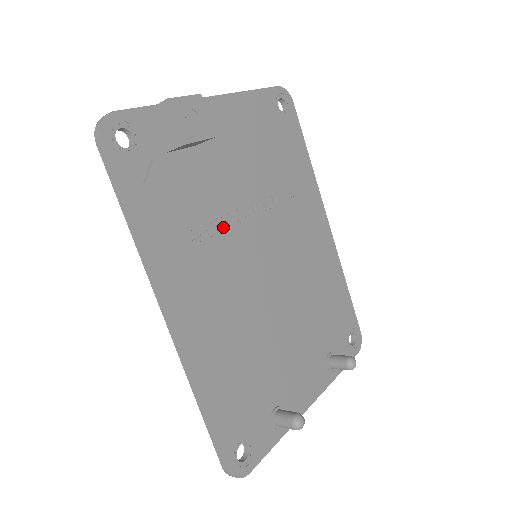
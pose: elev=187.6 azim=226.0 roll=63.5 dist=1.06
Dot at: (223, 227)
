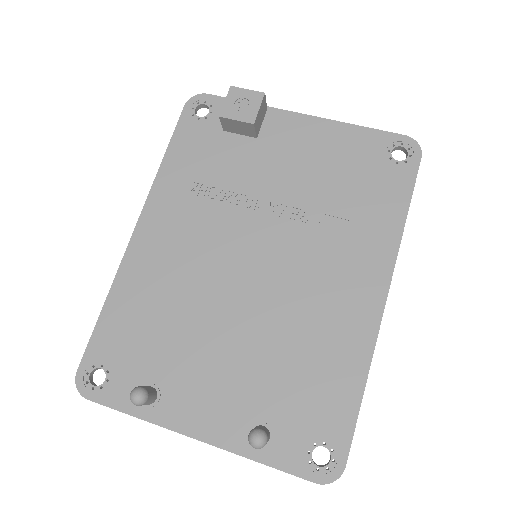
Dot at: (227, 201)
